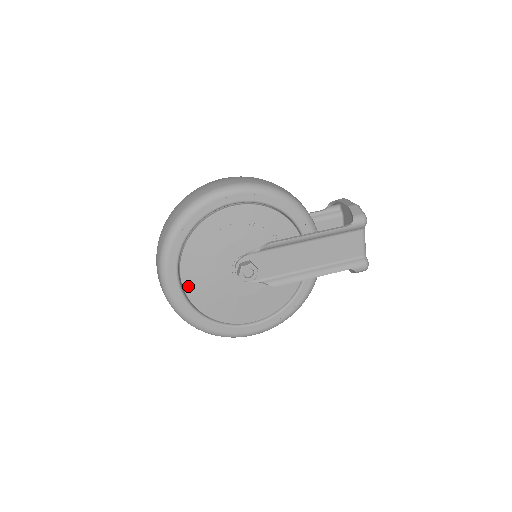
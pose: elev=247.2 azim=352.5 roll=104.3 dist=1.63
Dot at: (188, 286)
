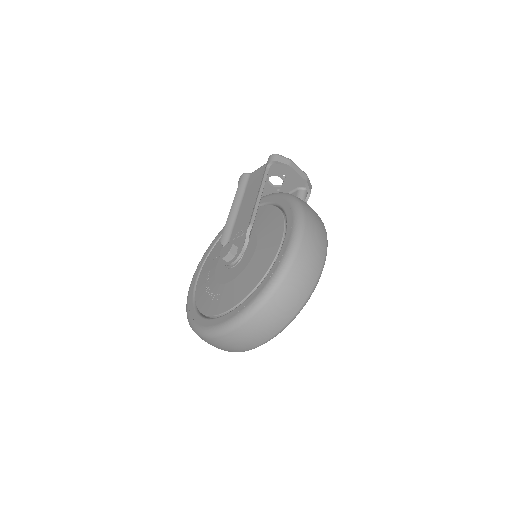
Dot at: occluded
